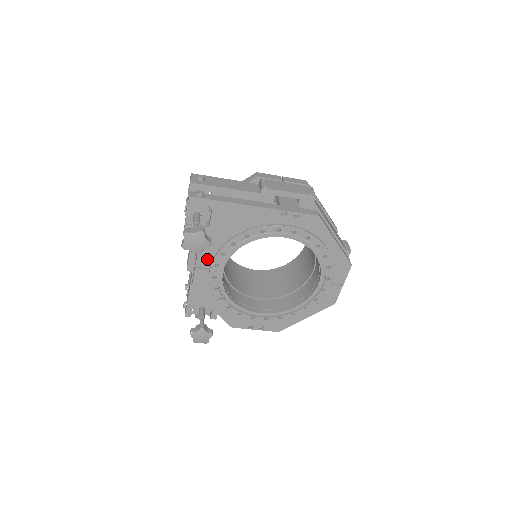
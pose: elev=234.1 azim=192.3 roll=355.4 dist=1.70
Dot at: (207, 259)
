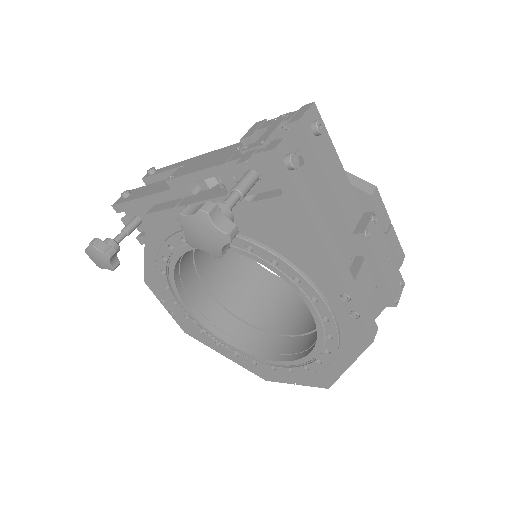
Dot at: occluded
